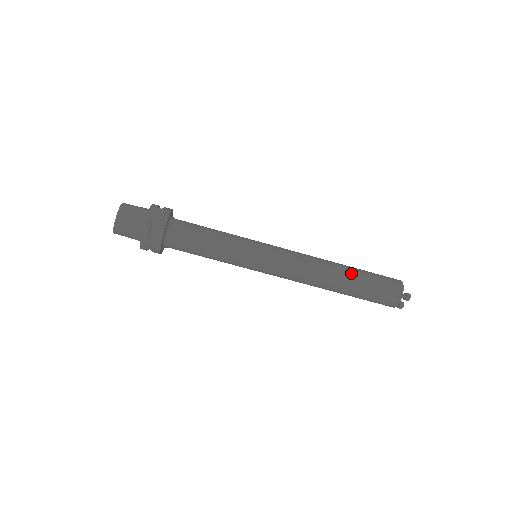
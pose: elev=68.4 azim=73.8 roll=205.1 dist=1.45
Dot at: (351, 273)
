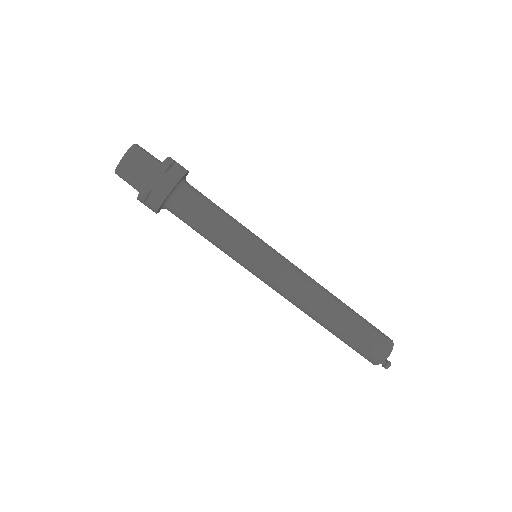
Dot at: (340, 323)
